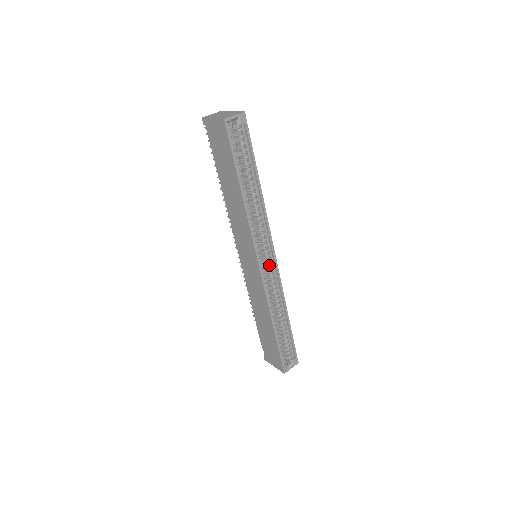
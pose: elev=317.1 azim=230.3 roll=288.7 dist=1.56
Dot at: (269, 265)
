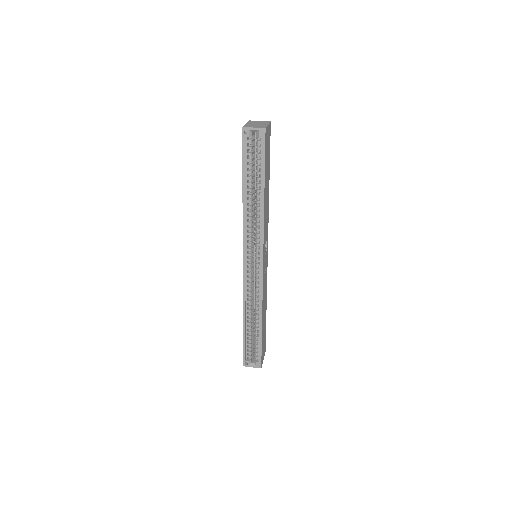
Dot at: (256, 268)
